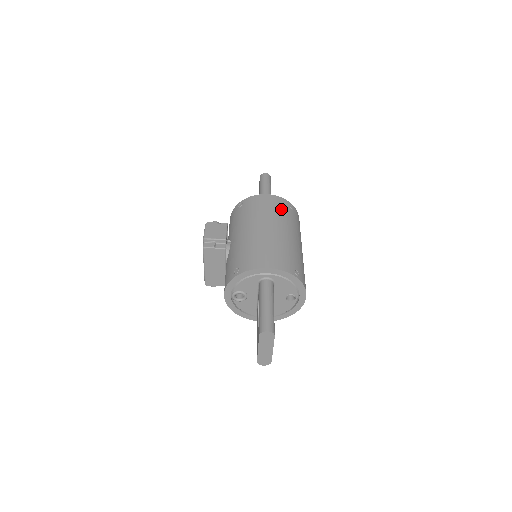
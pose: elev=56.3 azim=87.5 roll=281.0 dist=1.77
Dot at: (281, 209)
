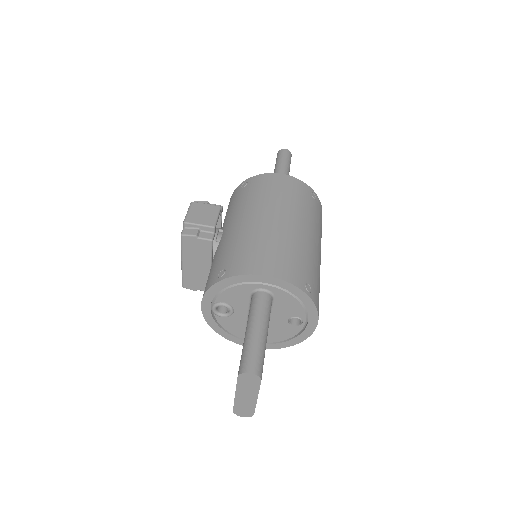
Dot at: (299, 196)
